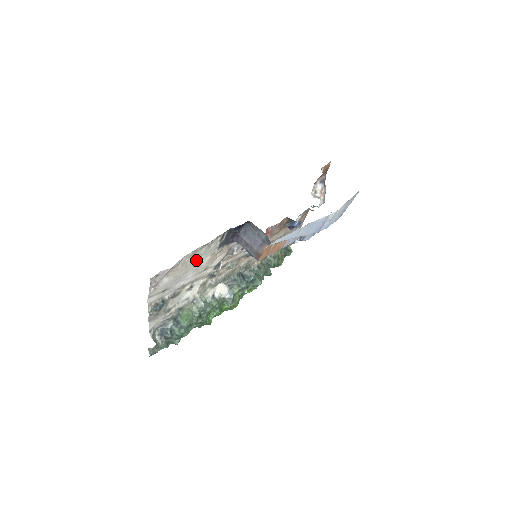
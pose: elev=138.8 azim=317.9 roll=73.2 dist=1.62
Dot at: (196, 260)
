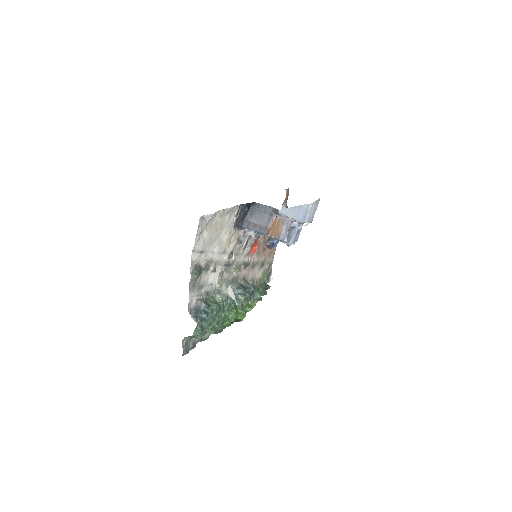
Dot at: (221, 229)
